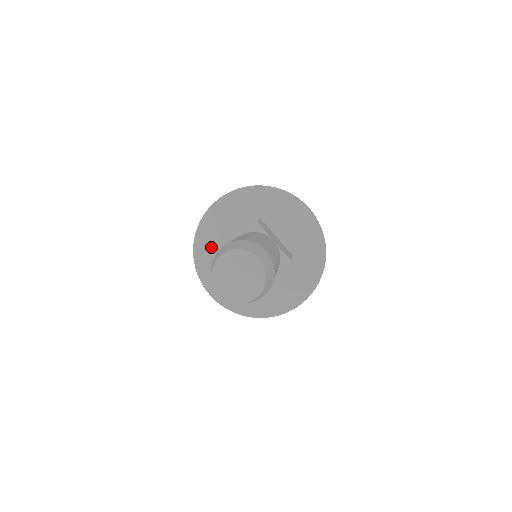
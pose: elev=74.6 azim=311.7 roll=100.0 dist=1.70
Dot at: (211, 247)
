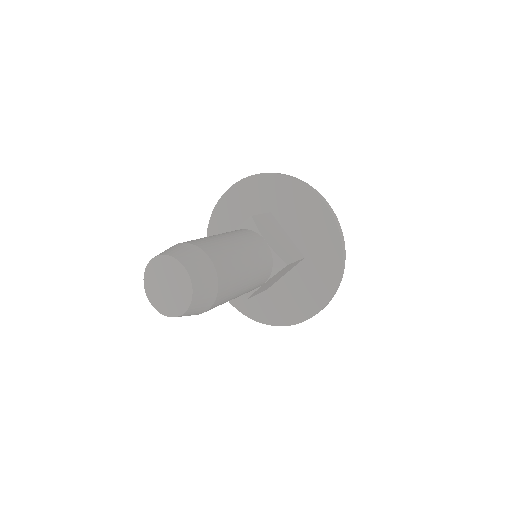
Dot at: occluded
